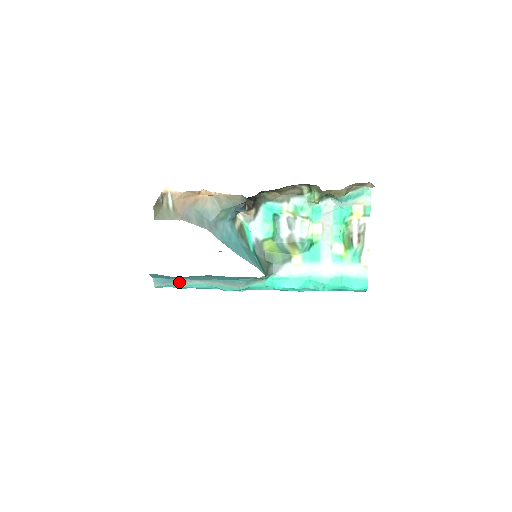
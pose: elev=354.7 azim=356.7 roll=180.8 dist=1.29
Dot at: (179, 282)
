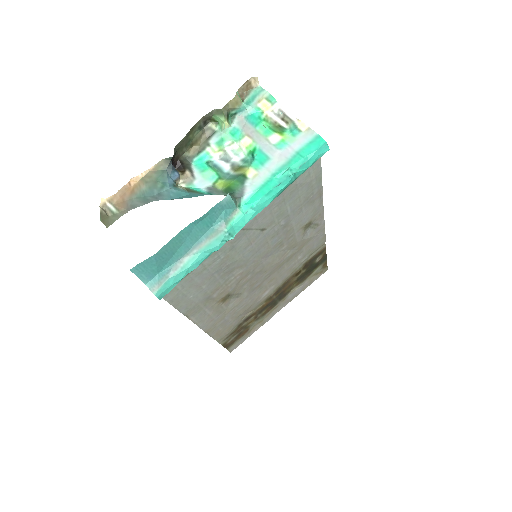
Dot at: (171, 271)
